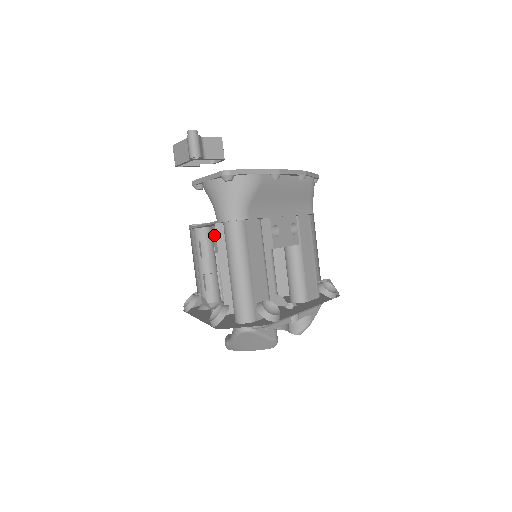
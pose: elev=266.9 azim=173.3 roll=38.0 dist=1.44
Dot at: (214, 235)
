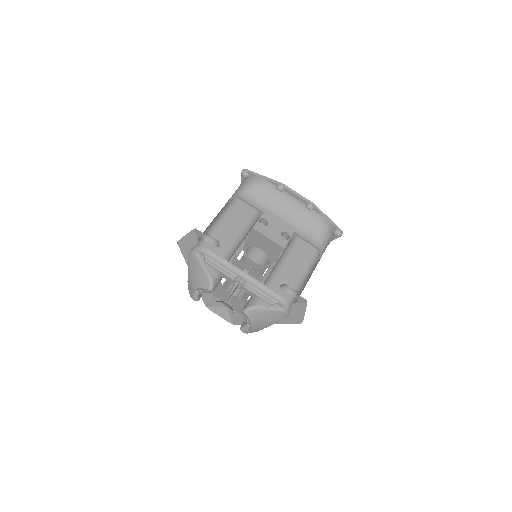
Dot at: occluded
